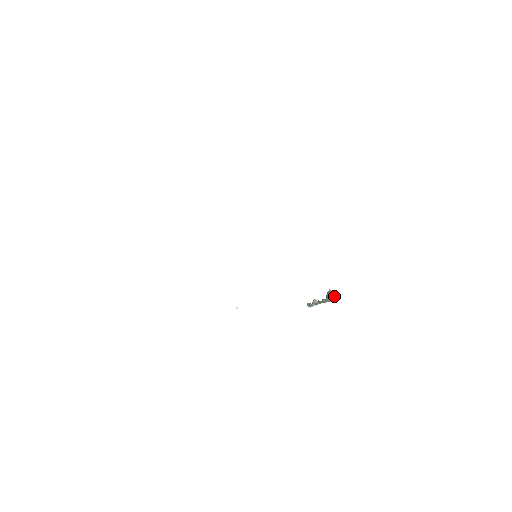
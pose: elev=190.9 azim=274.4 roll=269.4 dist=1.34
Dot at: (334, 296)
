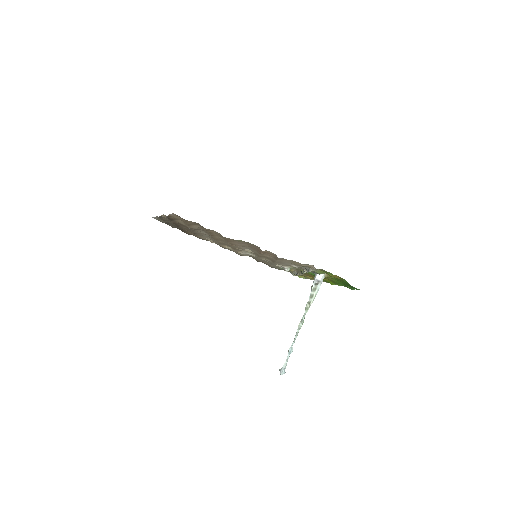
Dot at: (316, 289)
